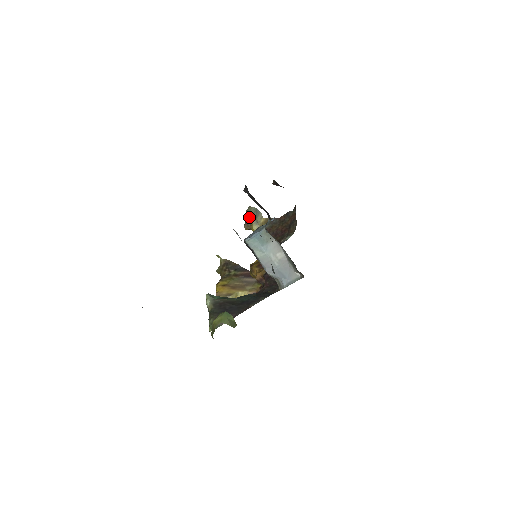
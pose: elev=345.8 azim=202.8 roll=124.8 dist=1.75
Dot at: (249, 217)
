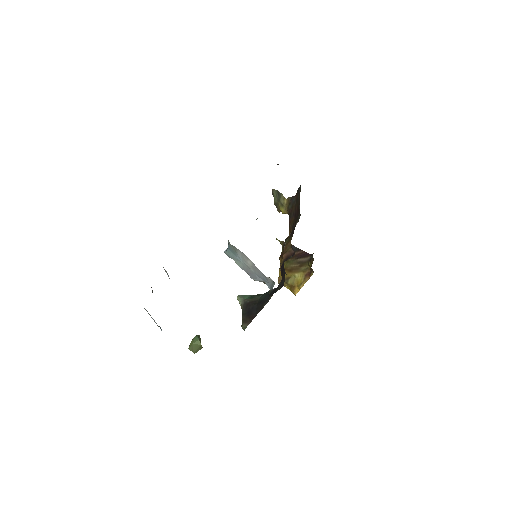
Dot at: (275, 201)
